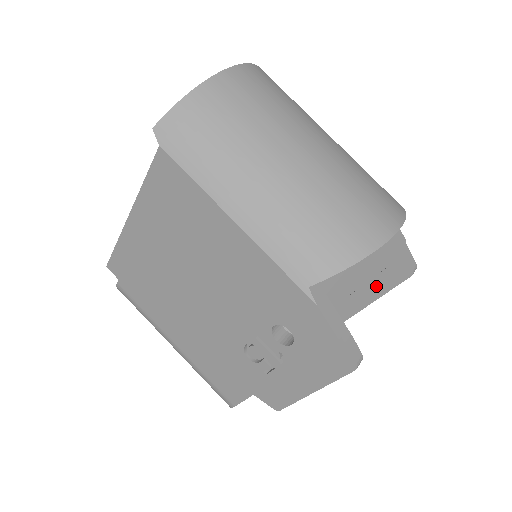
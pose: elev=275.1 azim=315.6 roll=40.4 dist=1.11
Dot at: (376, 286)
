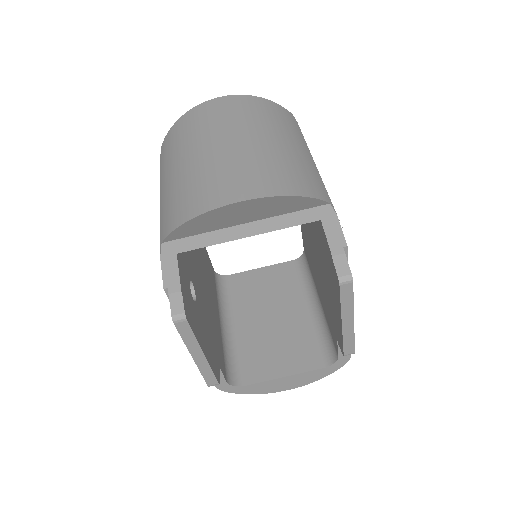
Dot at: (337, 302)
